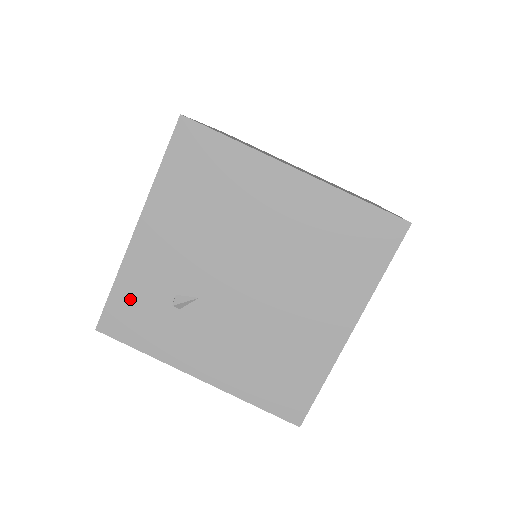
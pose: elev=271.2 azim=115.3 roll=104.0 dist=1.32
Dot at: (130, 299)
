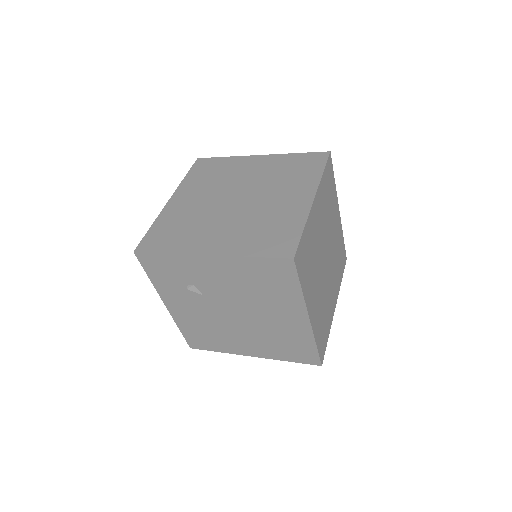
Dot at: (168, 264)
